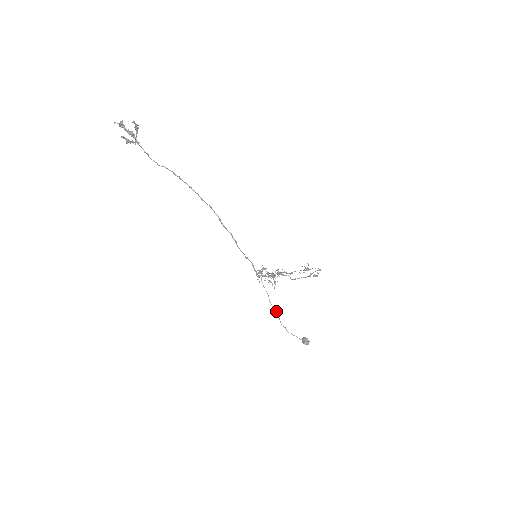
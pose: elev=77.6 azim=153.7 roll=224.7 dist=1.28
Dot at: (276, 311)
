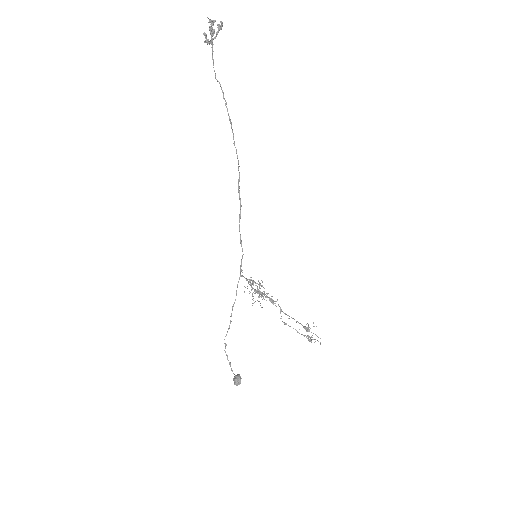
Dot at: occluded
